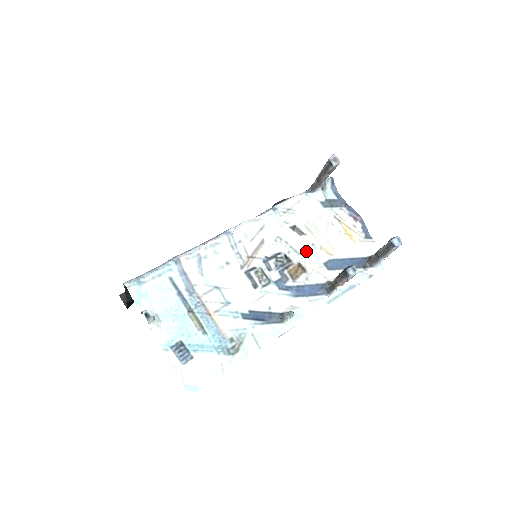
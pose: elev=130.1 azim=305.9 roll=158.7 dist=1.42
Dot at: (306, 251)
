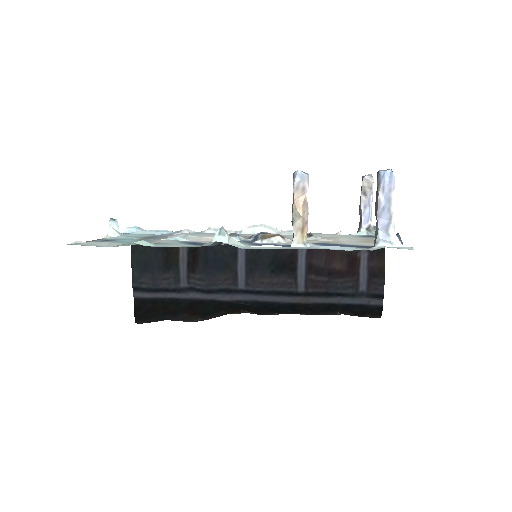
Dot at: occluded
